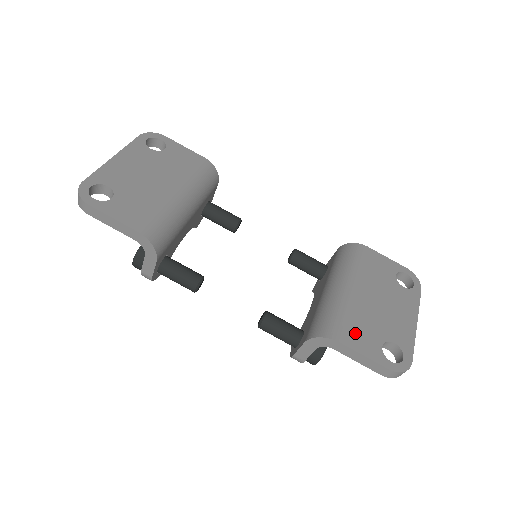
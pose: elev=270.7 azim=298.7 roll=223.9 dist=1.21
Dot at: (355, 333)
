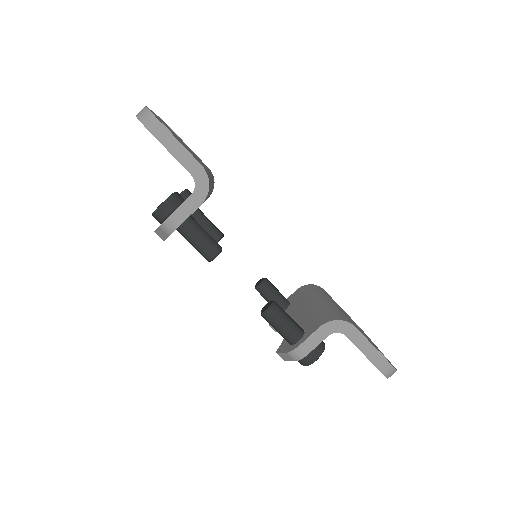
Dot at: (358, 329)
